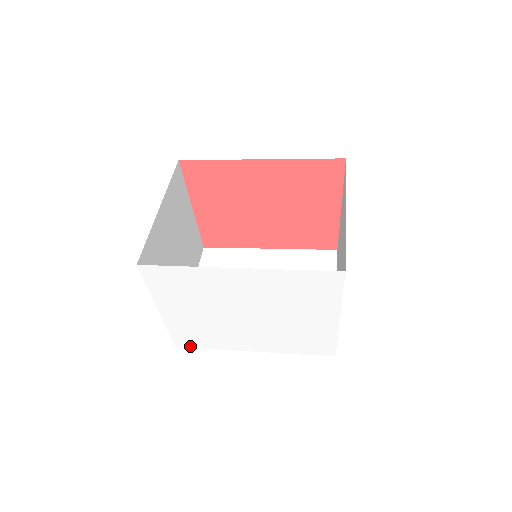
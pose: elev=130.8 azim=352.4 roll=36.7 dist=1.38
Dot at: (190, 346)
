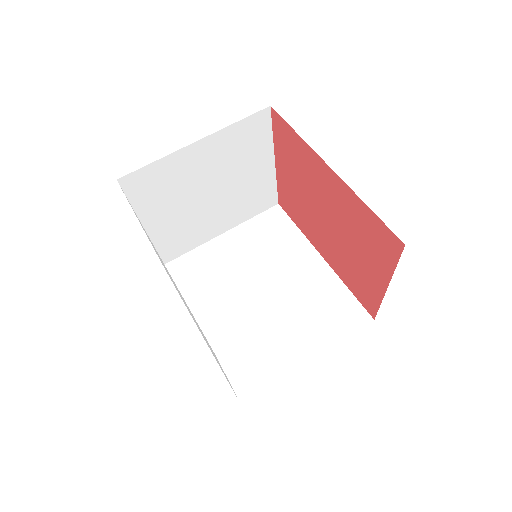
Dot at: occluded
